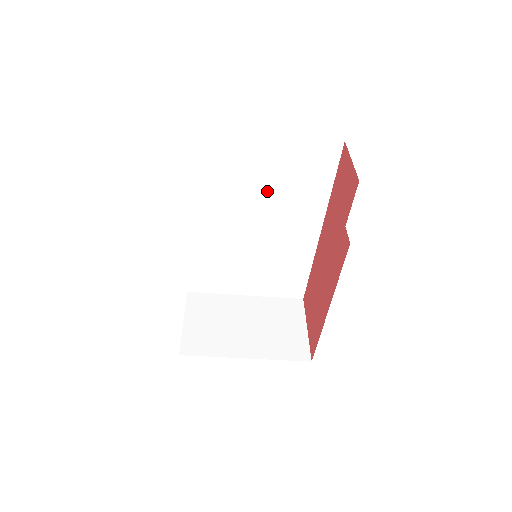
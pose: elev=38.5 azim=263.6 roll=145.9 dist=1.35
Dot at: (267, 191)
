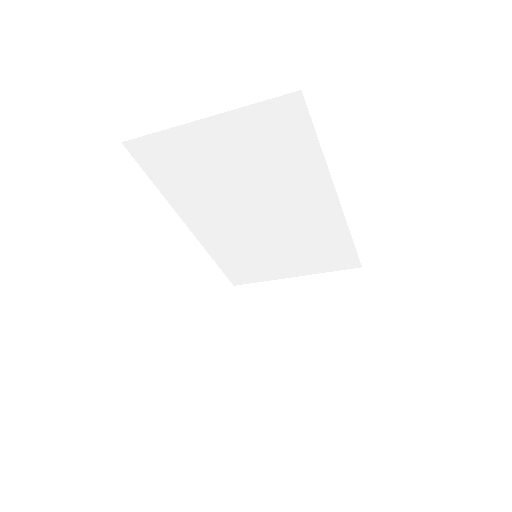
Dot at: (246, 176)
